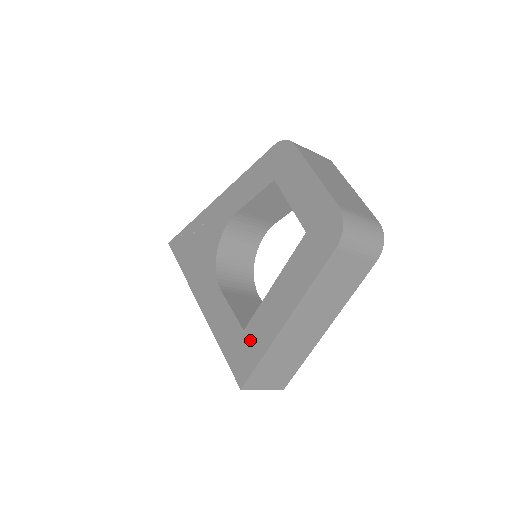
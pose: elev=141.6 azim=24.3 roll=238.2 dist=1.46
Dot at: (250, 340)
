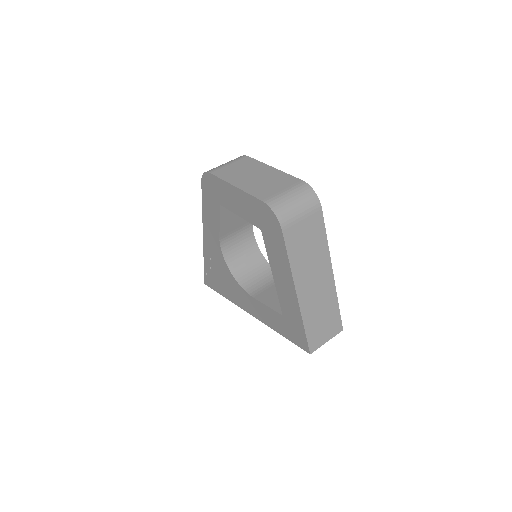
Dot at: (290, 320)
